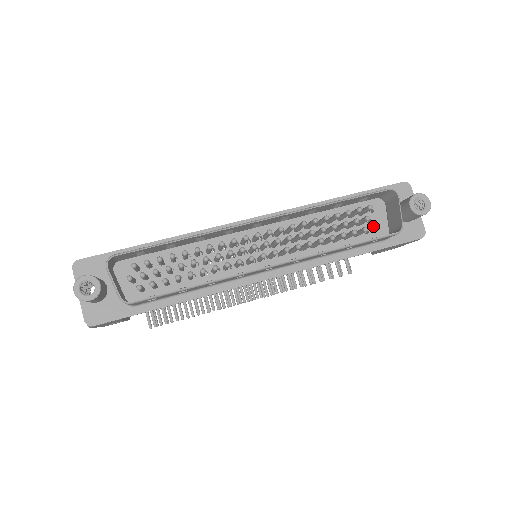
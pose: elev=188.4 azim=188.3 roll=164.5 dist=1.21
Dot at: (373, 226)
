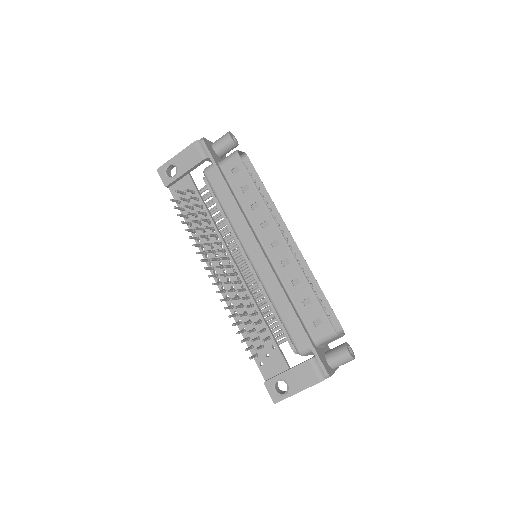
Dot at: occluded
